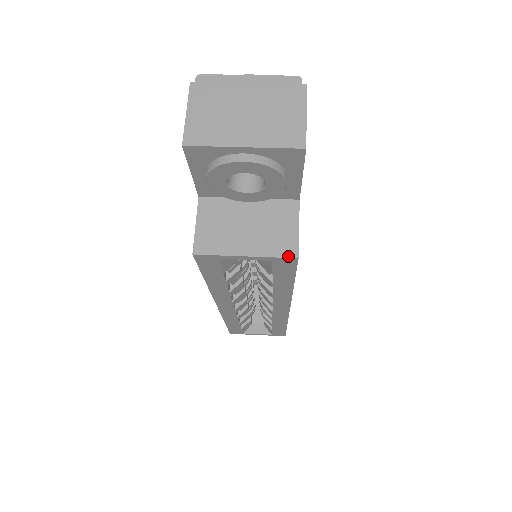
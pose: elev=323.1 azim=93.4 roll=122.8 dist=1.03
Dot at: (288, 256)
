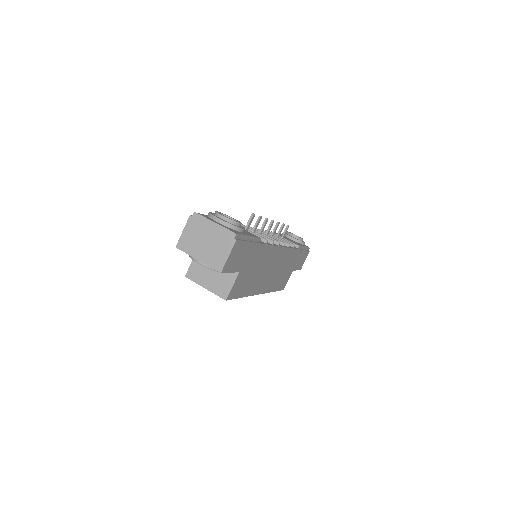
Dot at: (222, 297)
